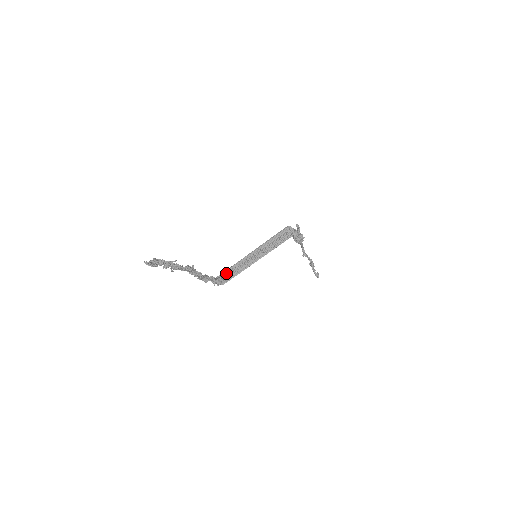
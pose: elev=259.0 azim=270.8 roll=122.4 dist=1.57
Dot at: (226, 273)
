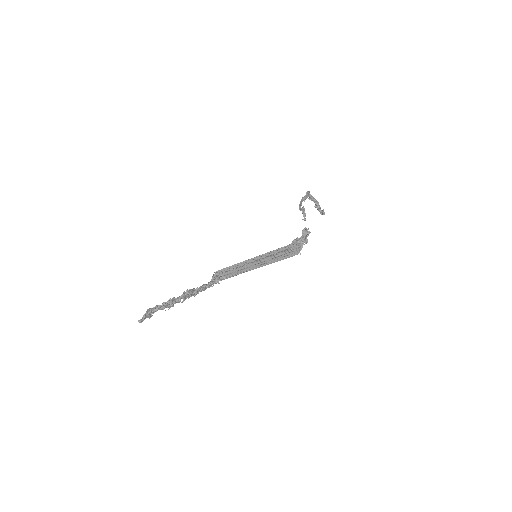
Dot at: (224, 272)
